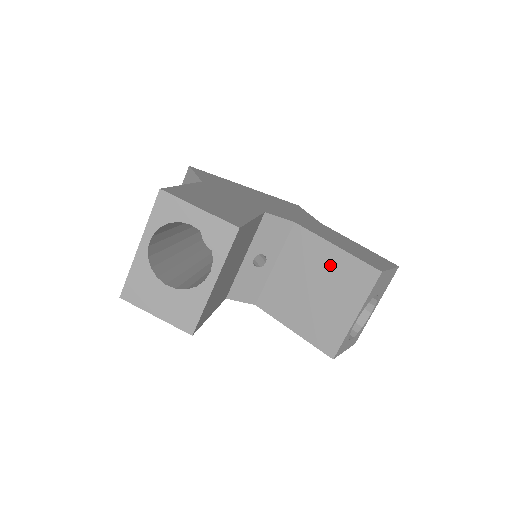
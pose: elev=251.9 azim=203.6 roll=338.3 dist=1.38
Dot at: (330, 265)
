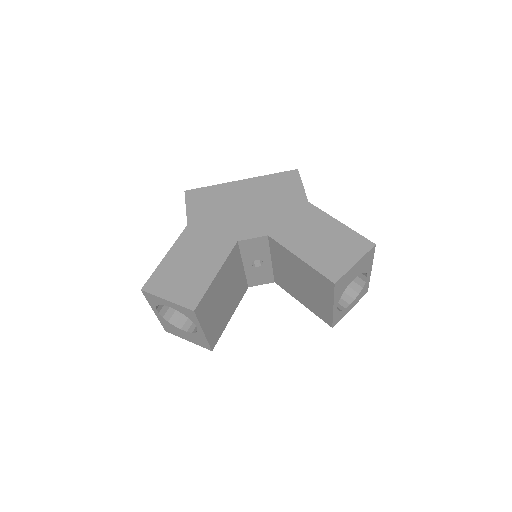
Dot at: (302, 270)
